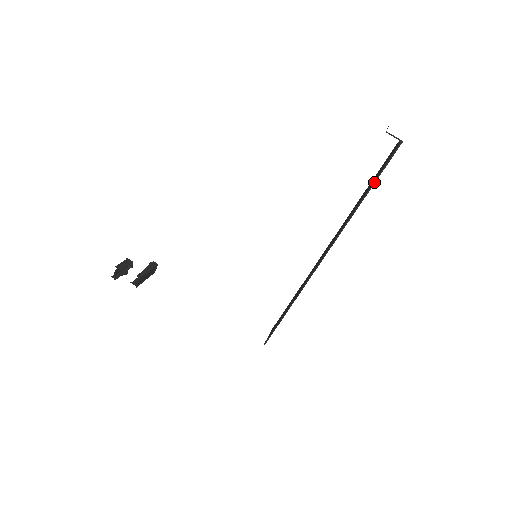
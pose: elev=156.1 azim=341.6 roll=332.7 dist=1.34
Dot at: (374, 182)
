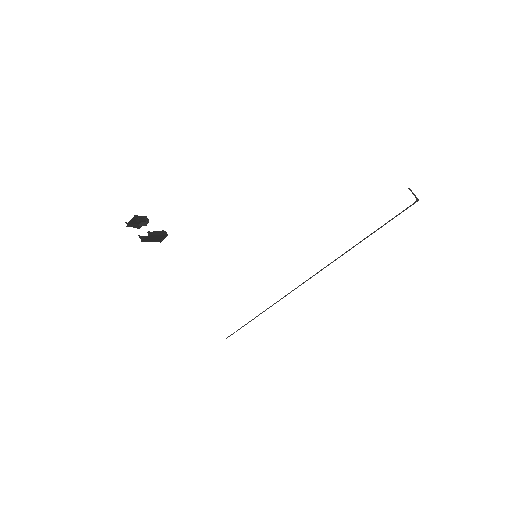
Dot at: (382, 226)
